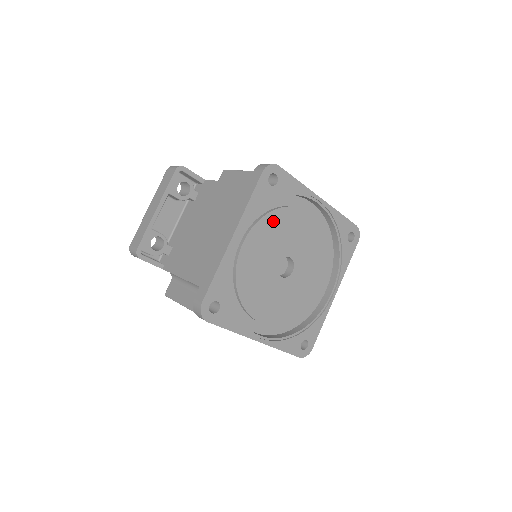
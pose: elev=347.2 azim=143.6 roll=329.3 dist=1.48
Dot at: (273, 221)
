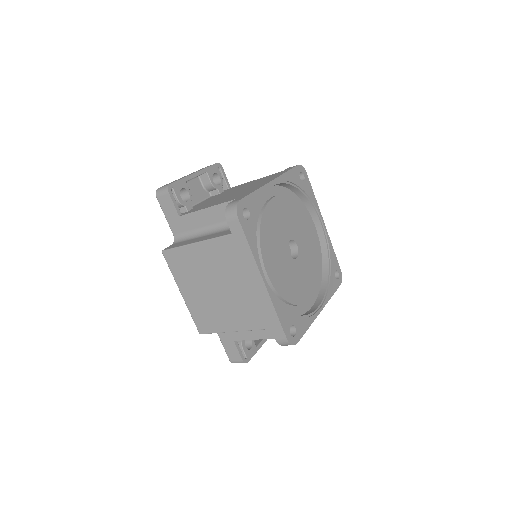
Dot at: (293, 206)
